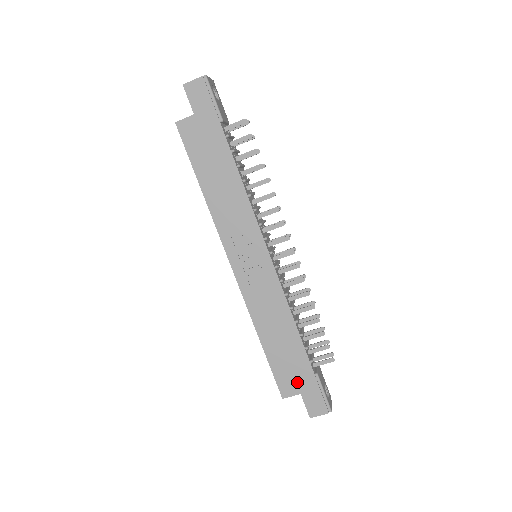
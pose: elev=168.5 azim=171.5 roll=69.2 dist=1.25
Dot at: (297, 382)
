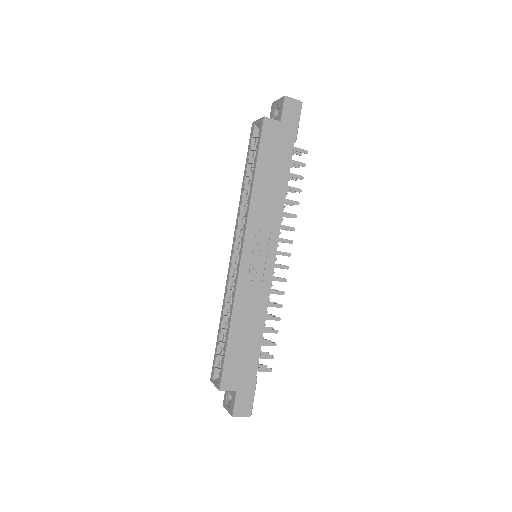
Dot at: (239, 379)
